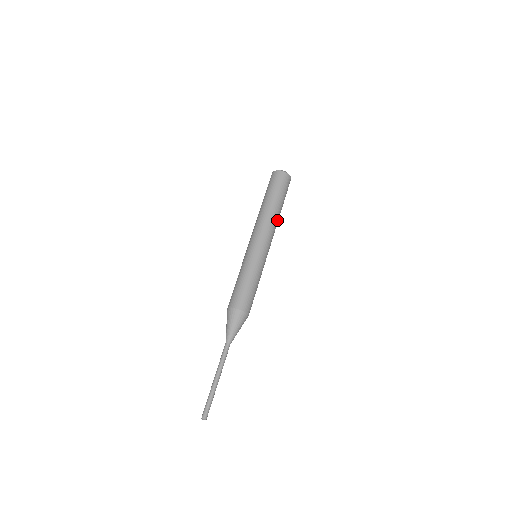
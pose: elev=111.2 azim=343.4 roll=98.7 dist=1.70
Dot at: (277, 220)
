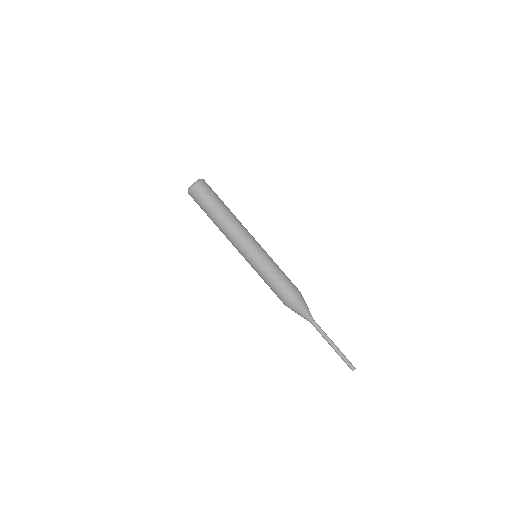
Dot at: (235, 220)
